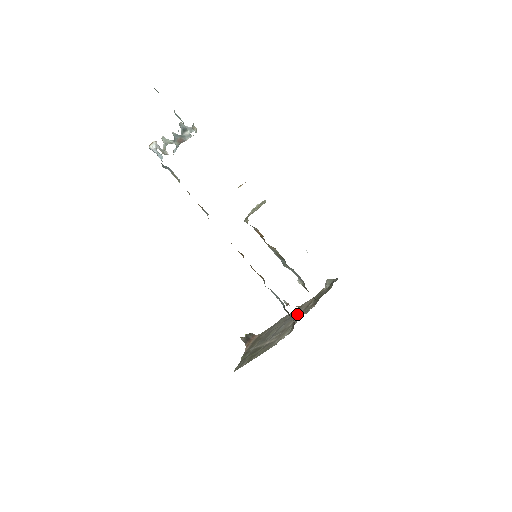
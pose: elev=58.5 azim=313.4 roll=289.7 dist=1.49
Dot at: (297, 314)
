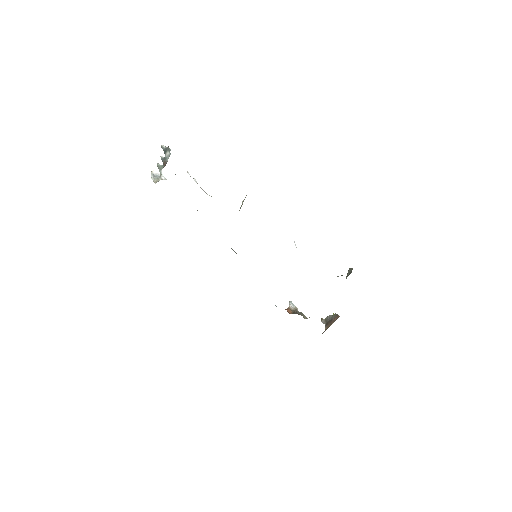
Dot at: occluded
